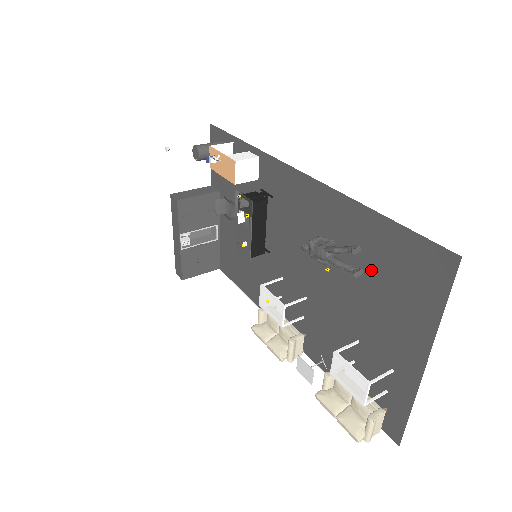
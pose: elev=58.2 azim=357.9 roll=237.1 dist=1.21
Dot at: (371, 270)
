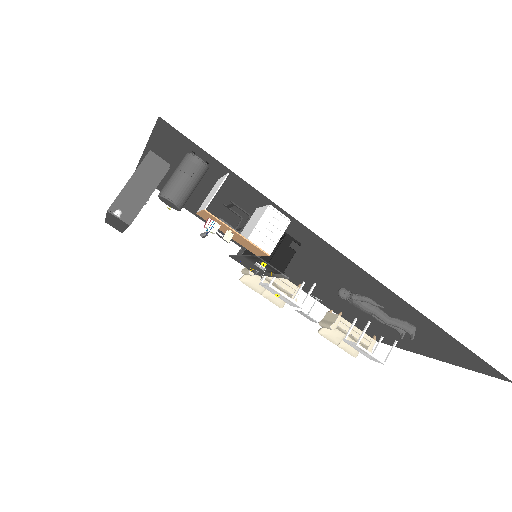
Dot at: (417, 332)
